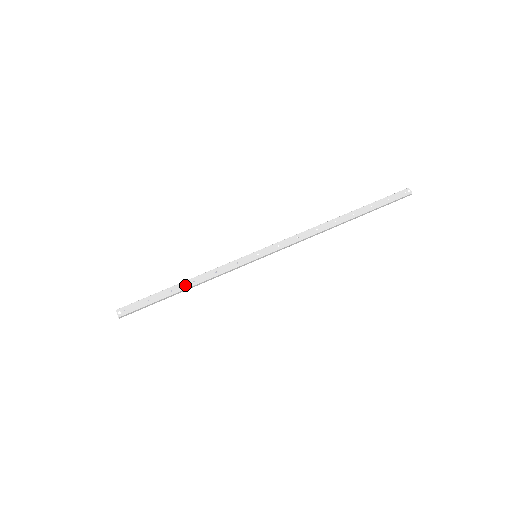
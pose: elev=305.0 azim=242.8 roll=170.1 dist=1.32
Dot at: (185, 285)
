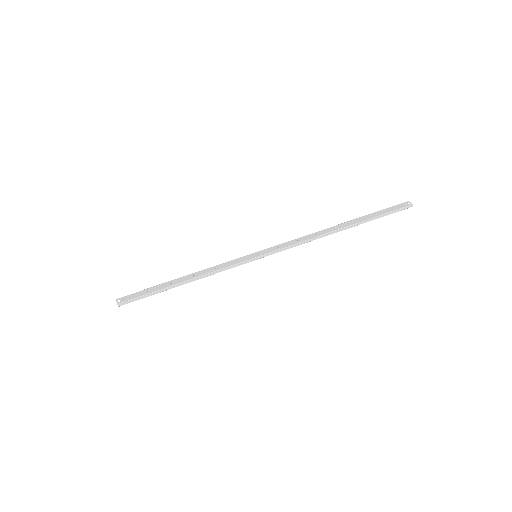
Dot at: (185, 279)
